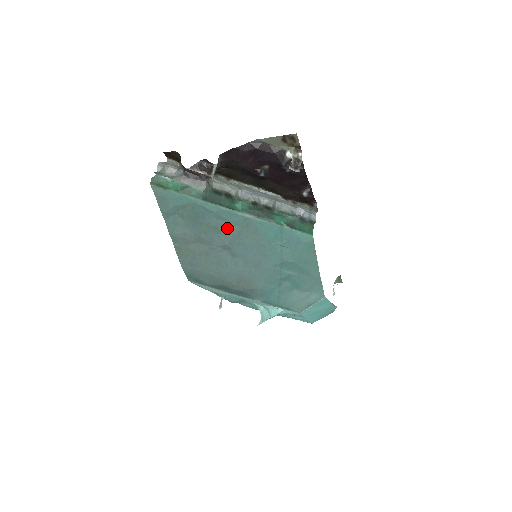
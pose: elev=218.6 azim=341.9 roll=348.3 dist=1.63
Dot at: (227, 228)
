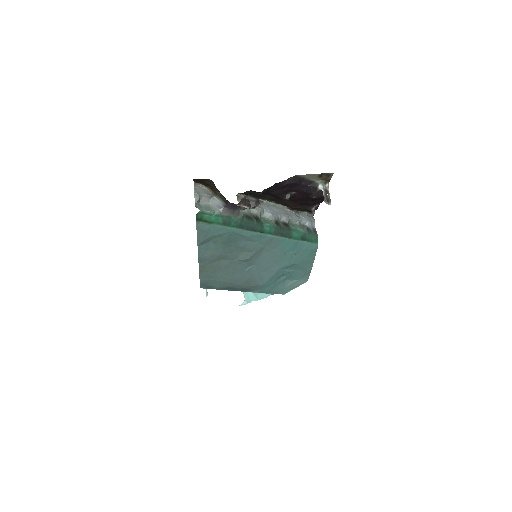
Dot at: (253, 247)
